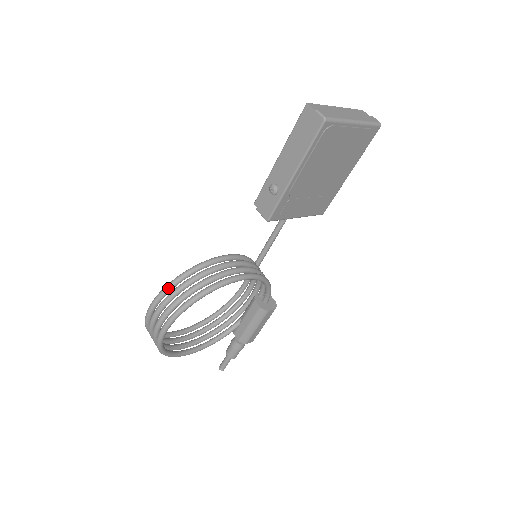
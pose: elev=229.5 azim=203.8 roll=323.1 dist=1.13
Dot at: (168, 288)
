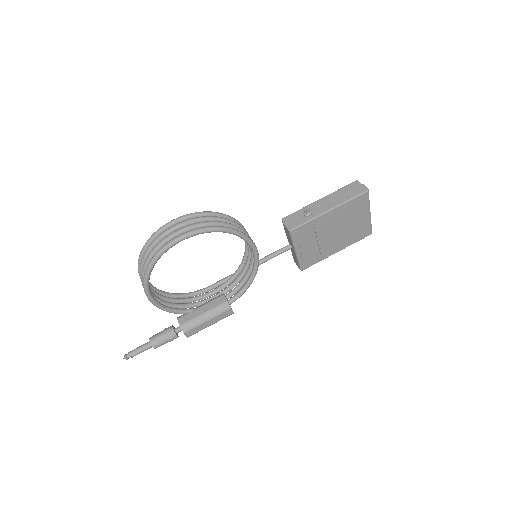
Dot at: (207, 213)
